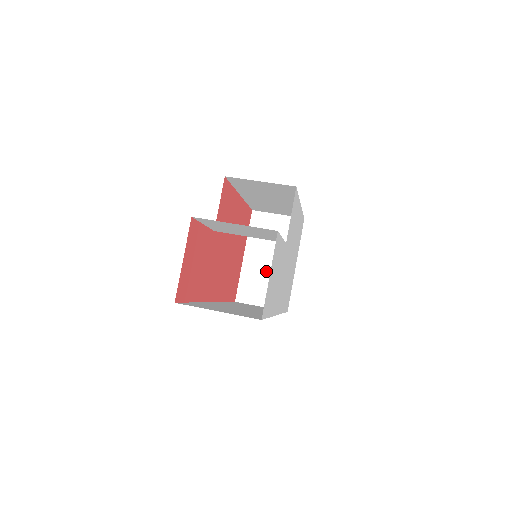
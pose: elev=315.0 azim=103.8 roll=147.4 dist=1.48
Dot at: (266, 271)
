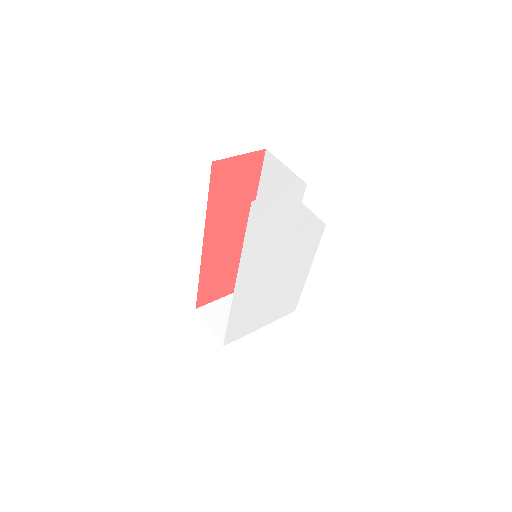
Dot at: occluded
